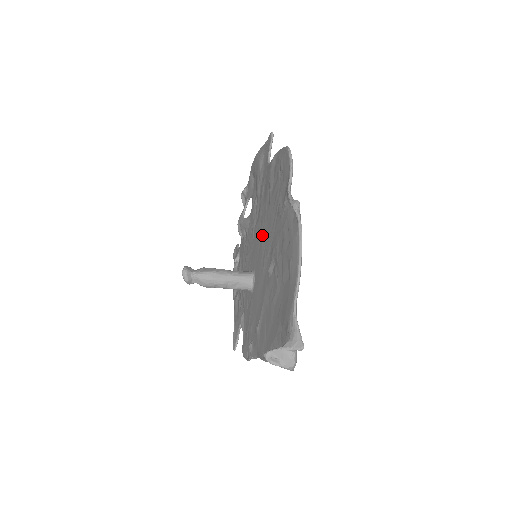
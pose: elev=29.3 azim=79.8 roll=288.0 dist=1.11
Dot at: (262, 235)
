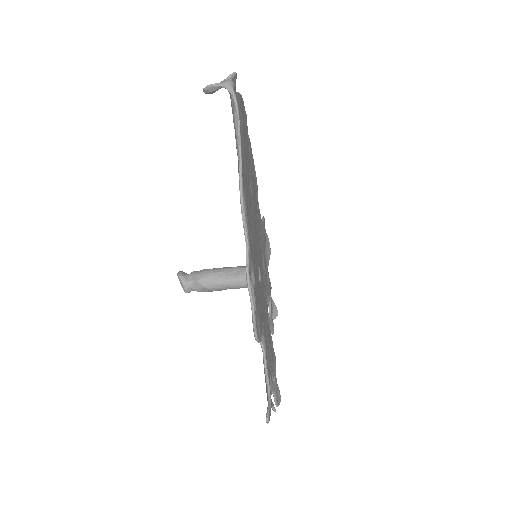
Dot at: occluded
